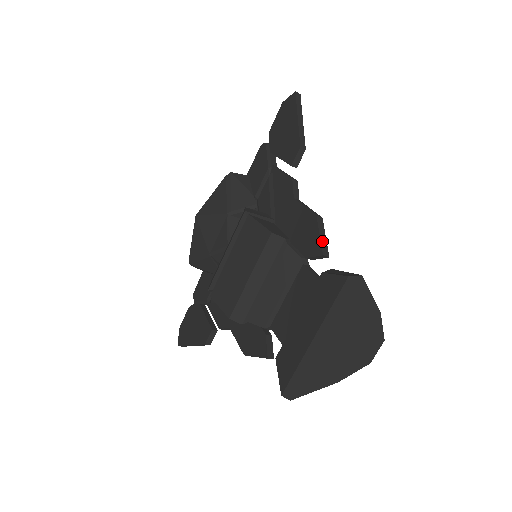
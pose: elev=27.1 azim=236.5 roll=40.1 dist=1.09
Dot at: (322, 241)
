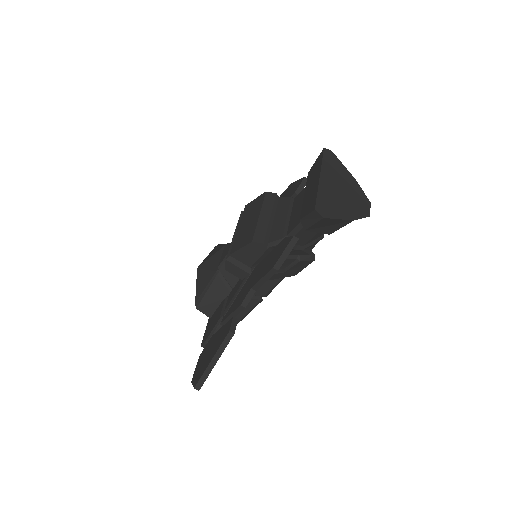
Dot at: occluded
